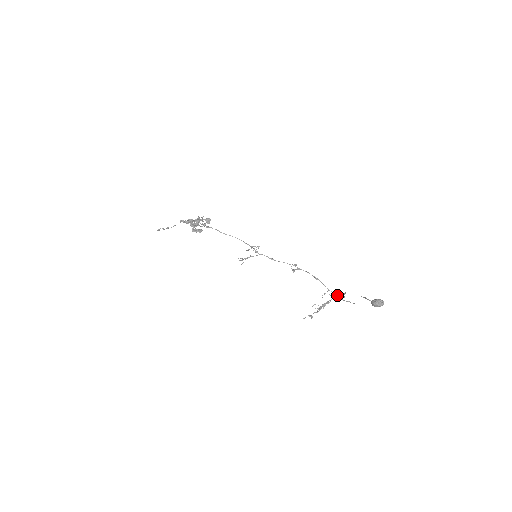
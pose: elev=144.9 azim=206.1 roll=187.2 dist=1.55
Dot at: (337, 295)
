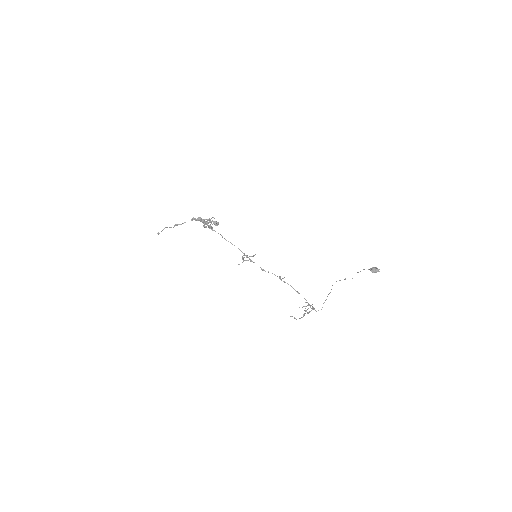
Dot at: (314, 308)
